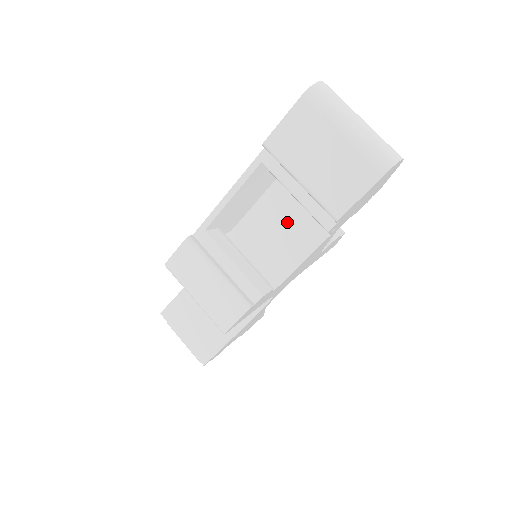
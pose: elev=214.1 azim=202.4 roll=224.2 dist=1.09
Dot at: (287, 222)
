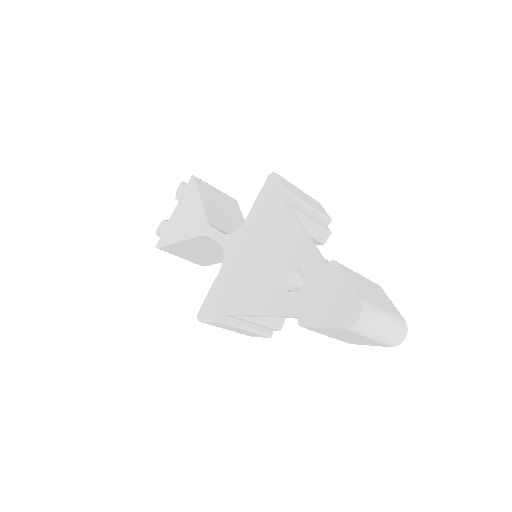
Dot at: occluded
